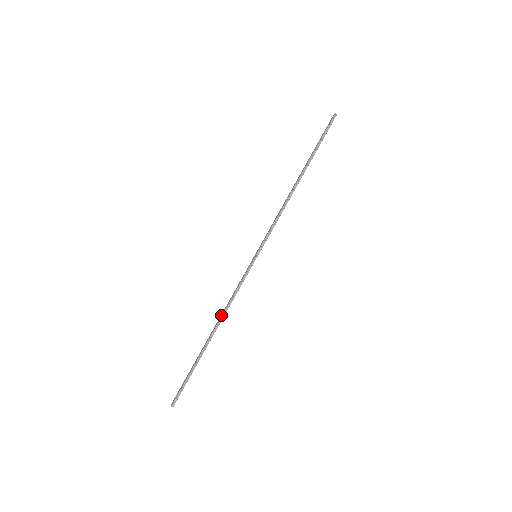
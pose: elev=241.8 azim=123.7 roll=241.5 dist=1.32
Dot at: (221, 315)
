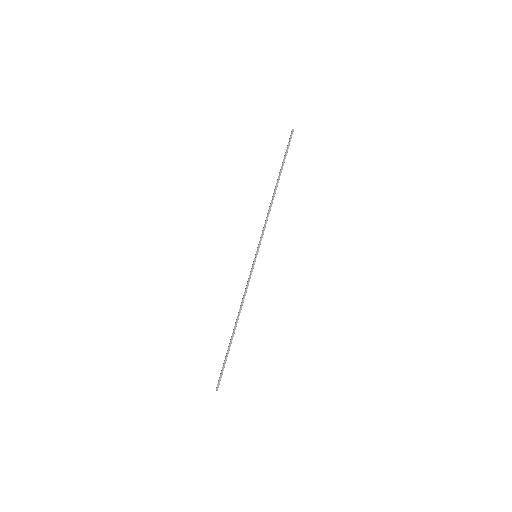
Dot at: (239, 309)
